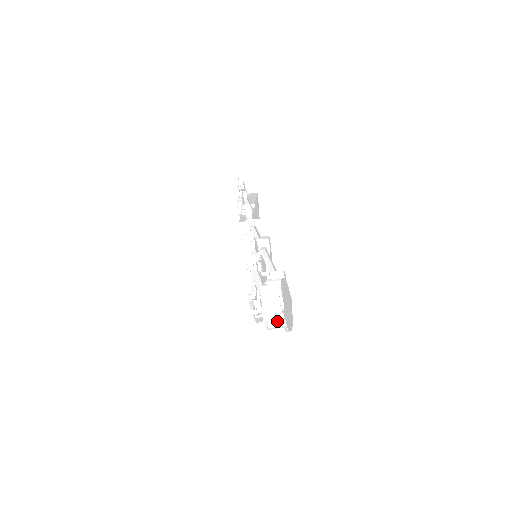
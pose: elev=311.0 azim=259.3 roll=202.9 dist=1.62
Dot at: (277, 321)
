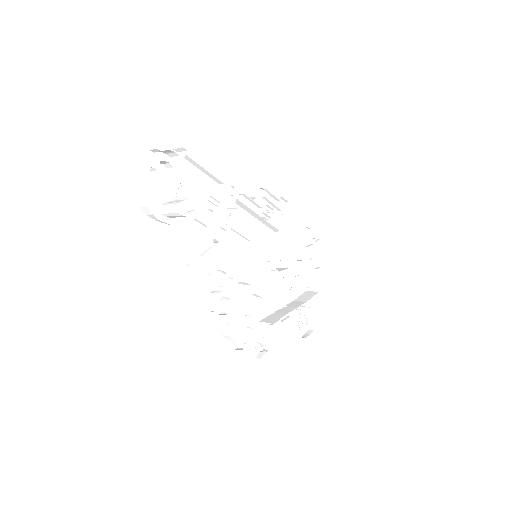
Dot at: occluded
